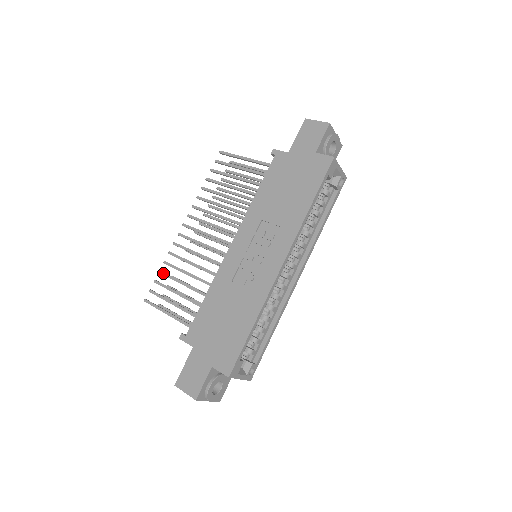
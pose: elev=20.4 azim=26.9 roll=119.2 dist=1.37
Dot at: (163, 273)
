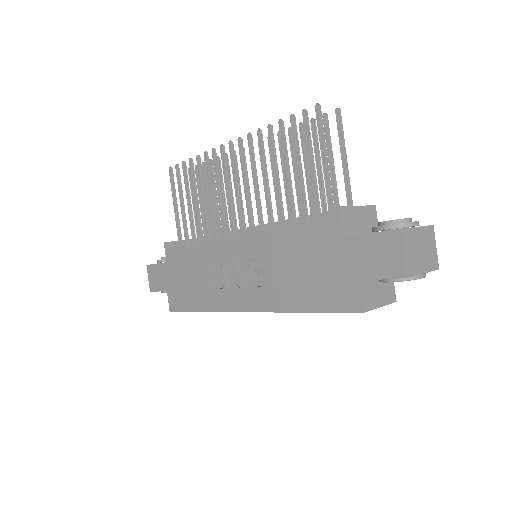
Dot at: (190, 166)
